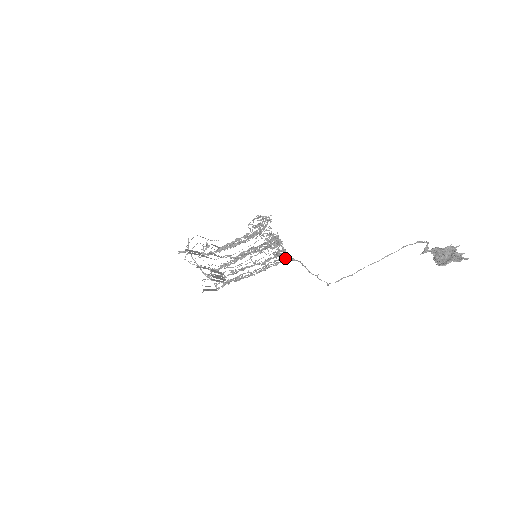
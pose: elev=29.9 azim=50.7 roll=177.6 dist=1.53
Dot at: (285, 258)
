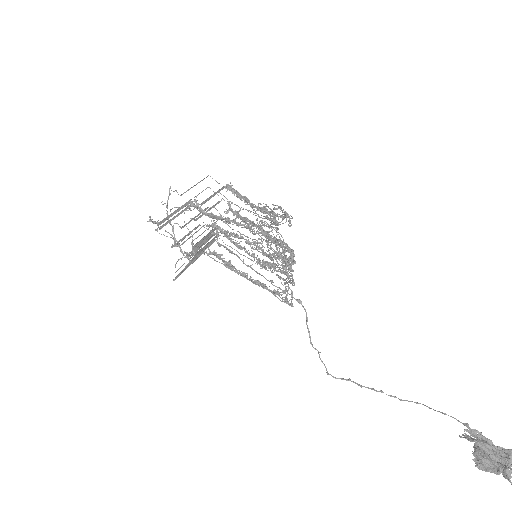
Dot at: (287, 302)
